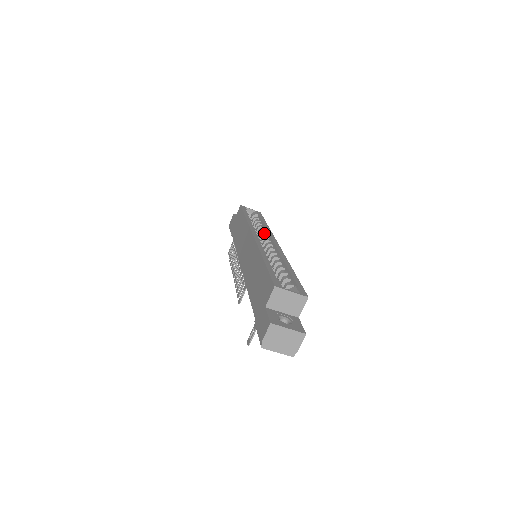
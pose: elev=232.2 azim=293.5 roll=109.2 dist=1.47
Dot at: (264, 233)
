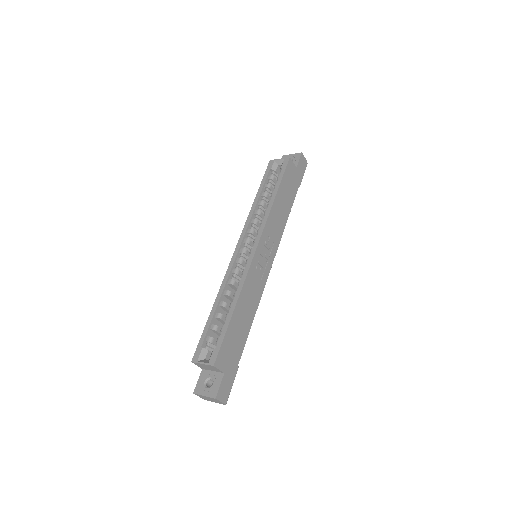
Dot at: (261, 223)
